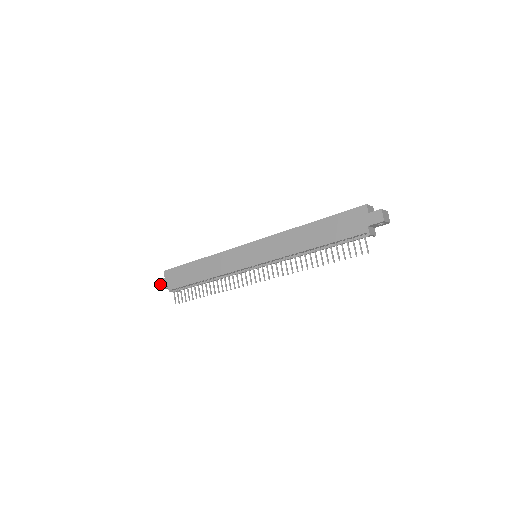
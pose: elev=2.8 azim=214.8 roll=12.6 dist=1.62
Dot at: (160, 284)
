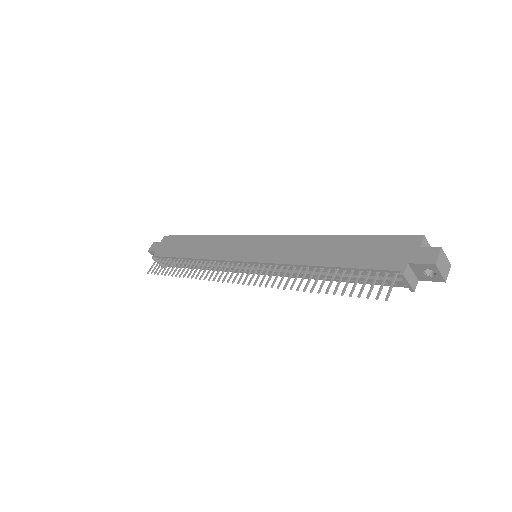
Dot at: (152, 247)
